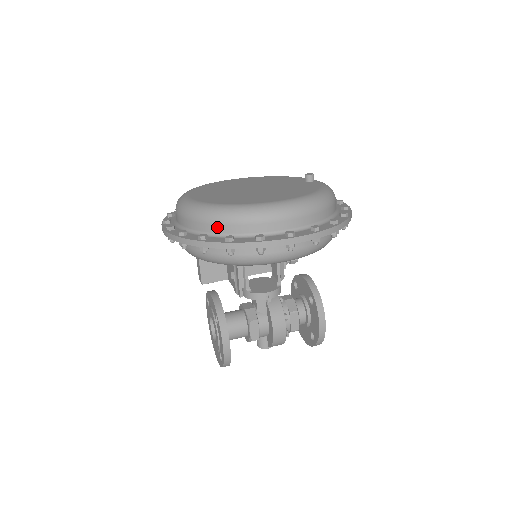
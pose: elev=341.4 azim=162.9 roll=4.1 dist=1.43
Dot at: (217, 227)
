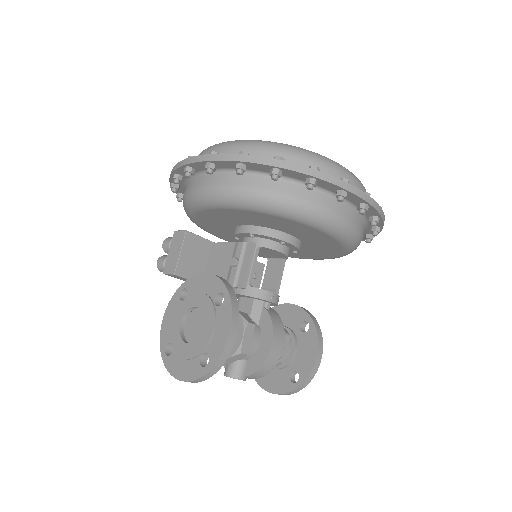
Dot at: (292, 160)
